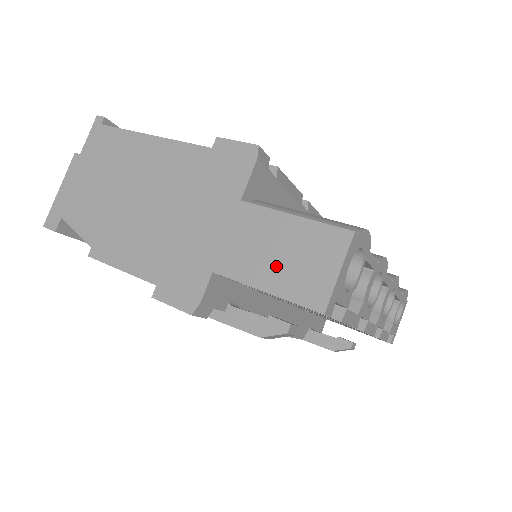
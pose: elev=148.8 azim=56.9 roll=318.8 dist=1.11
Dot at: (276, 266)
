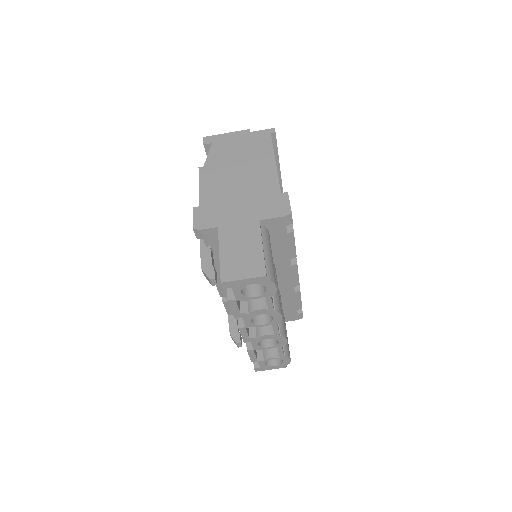
Dot at: (234, 252)
